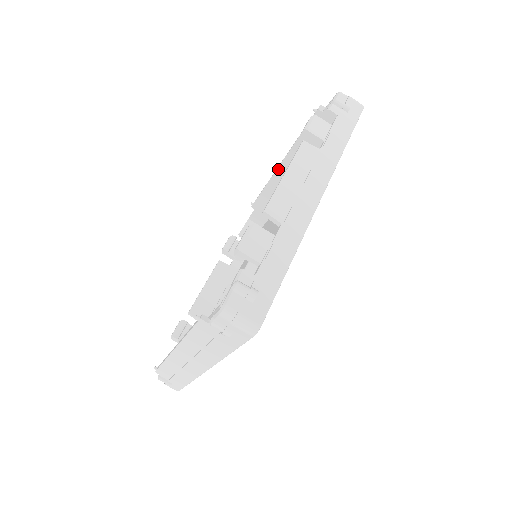
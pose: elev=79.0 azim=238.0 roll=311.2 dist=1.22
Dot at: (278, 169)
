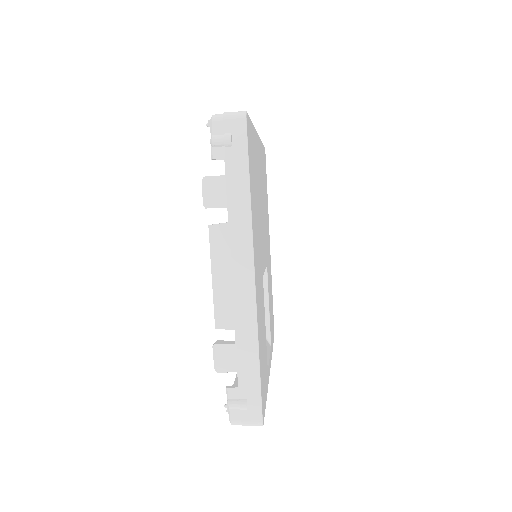
Dot at: occluded
